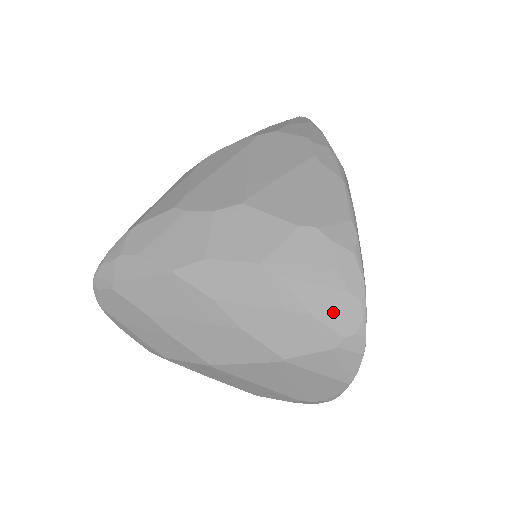
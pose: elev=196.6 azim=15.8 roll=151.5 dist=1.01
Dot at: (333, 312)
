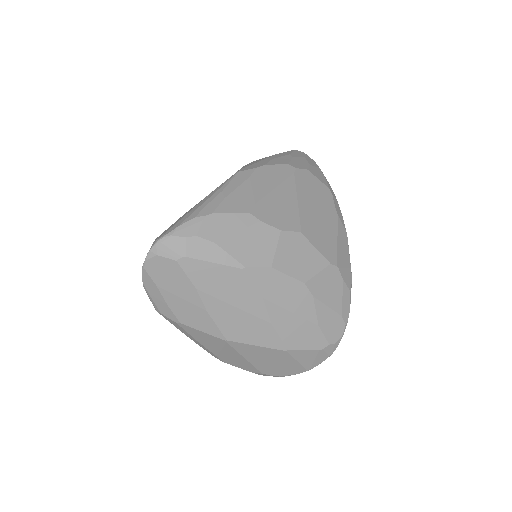
Dot at: (330, 327)
